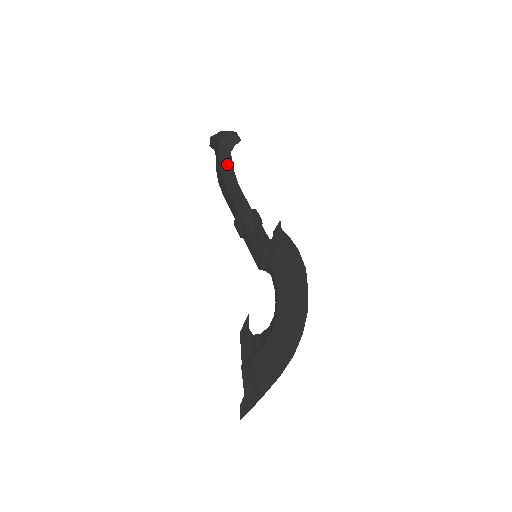
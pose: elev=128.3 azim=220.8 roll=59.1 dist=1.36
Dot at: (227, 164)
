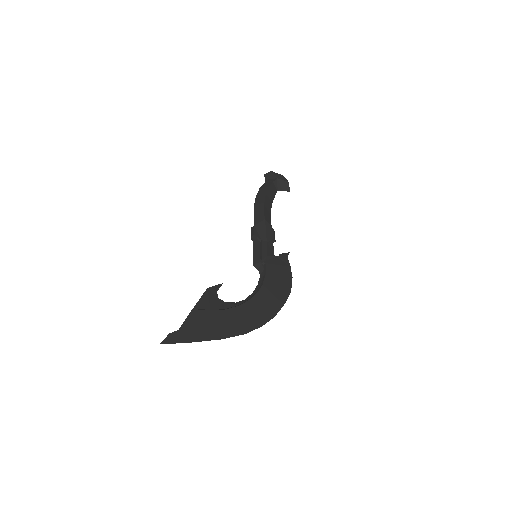
Dot at: (272, 193)
